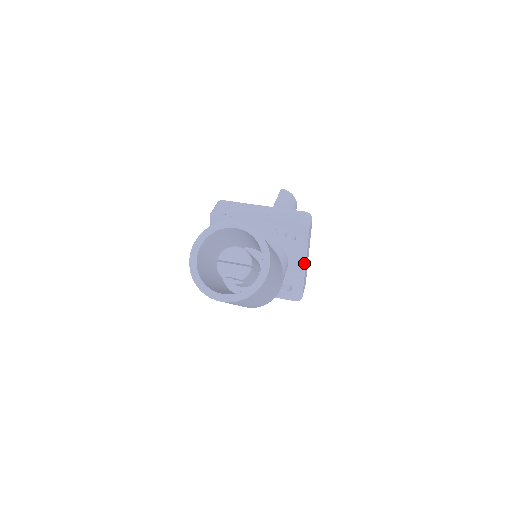
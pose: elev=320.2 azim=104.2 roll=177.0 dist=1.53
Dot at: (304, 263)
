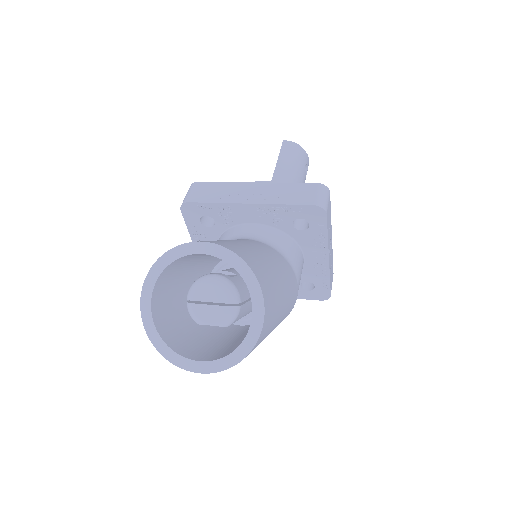
Dot at: (326, 256)
